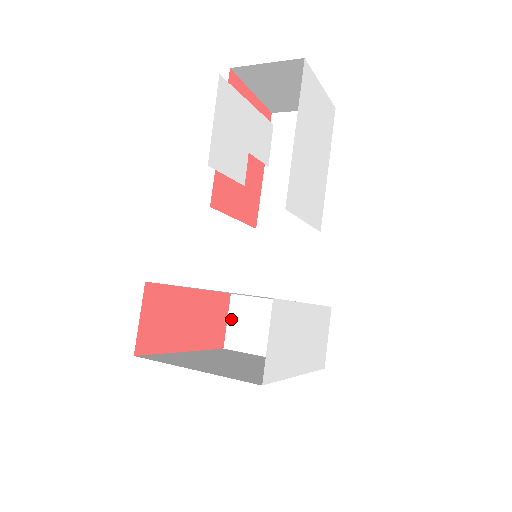
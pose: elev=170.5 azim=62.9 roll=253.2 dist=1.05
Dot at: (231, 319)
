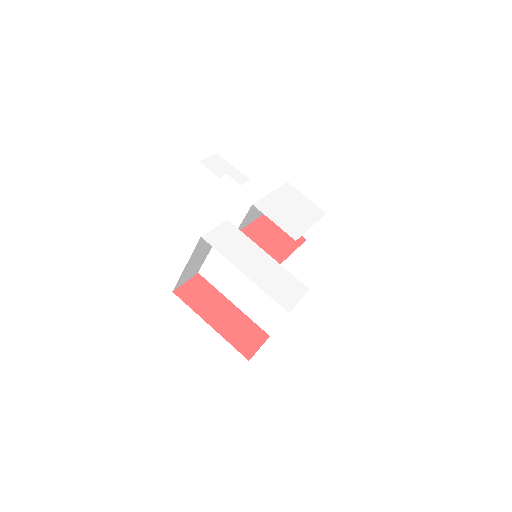
Dot at: occluded
